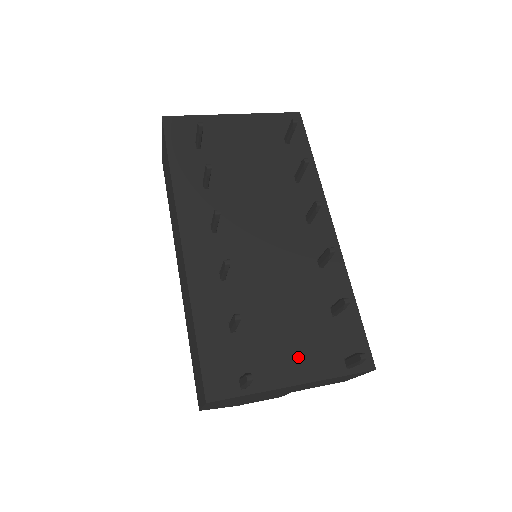
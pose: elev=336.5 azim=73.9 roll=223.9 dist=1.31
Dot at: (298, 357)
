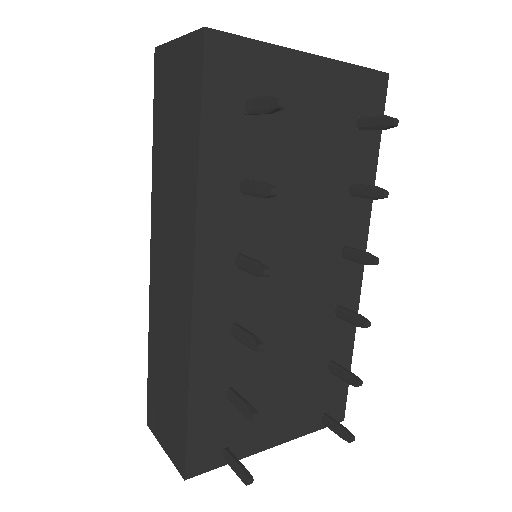
Dot at: (285, 418)
